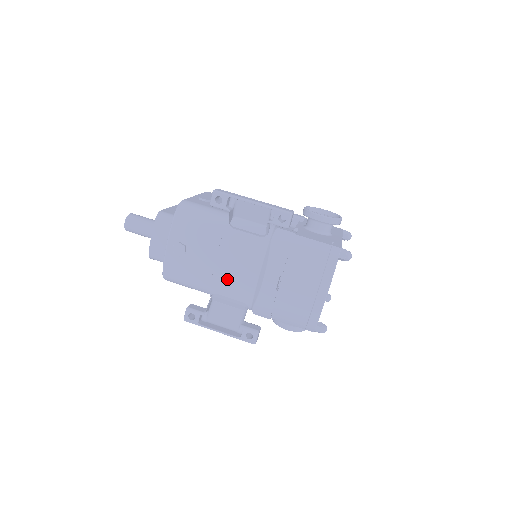
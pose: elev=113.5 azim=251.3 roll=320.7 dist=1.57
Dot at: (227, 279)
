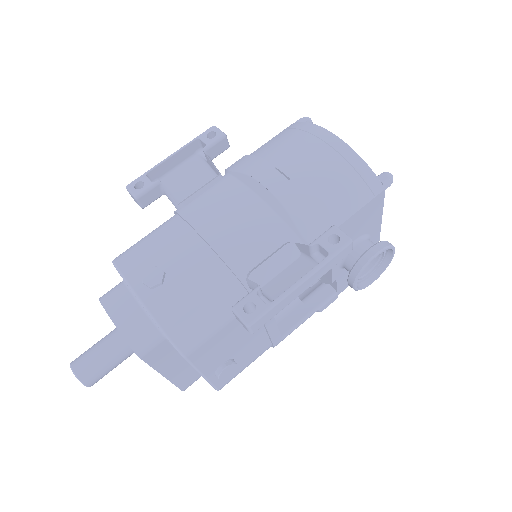
Dot at: (237, 239)
